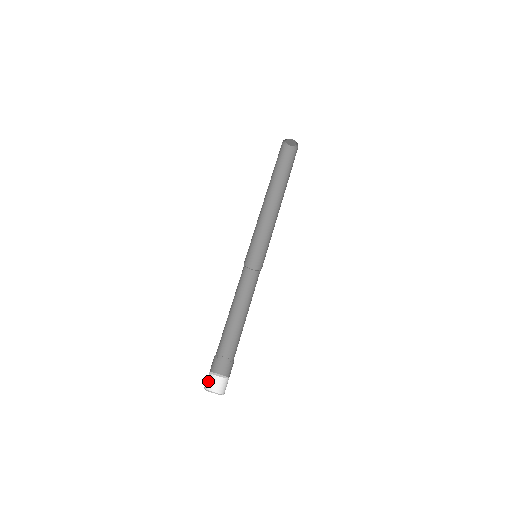
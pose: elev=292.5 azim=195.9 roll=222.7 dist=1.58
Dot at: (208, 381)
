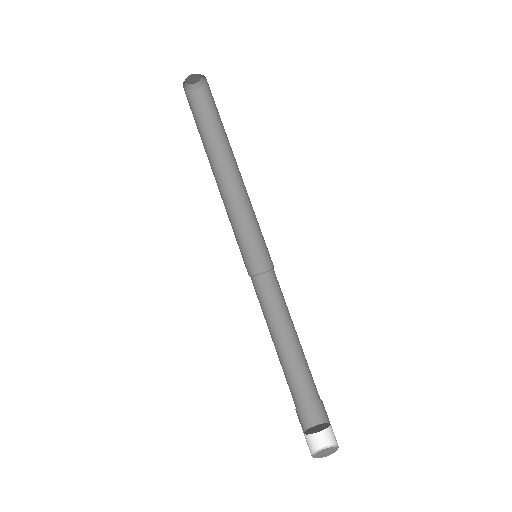
Dot at: (308, 446)
